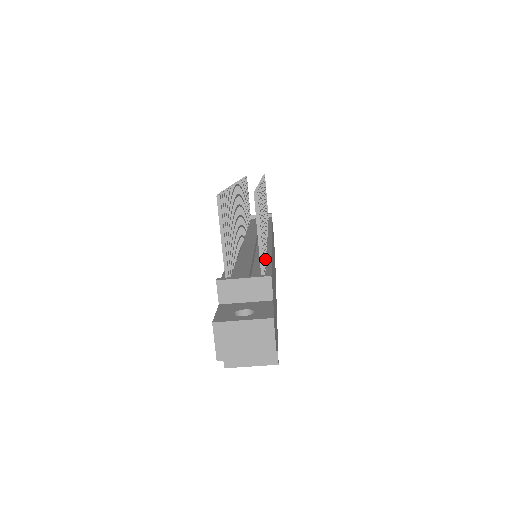
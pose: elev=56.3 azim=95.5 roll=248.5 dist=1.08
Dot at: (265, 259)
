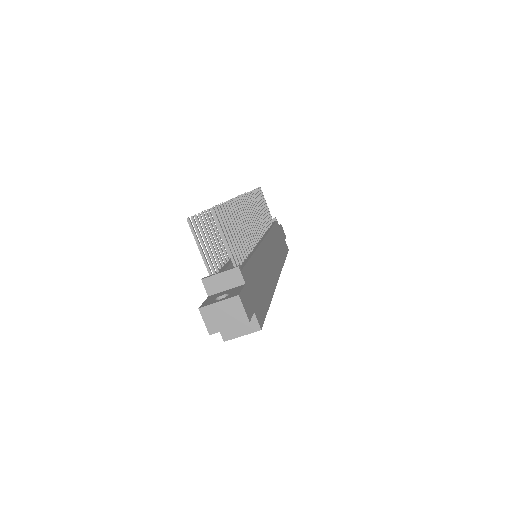
Dot at: (245, 256)
